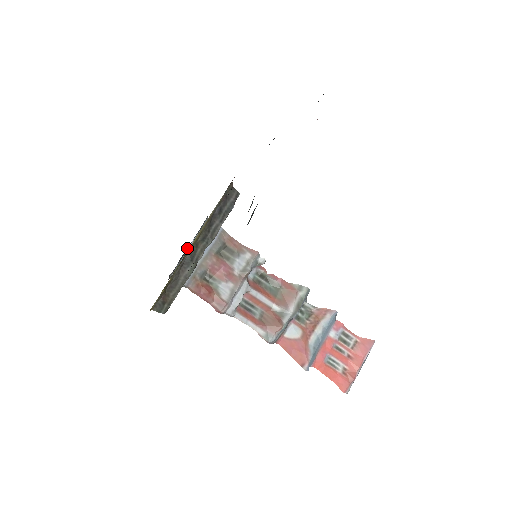
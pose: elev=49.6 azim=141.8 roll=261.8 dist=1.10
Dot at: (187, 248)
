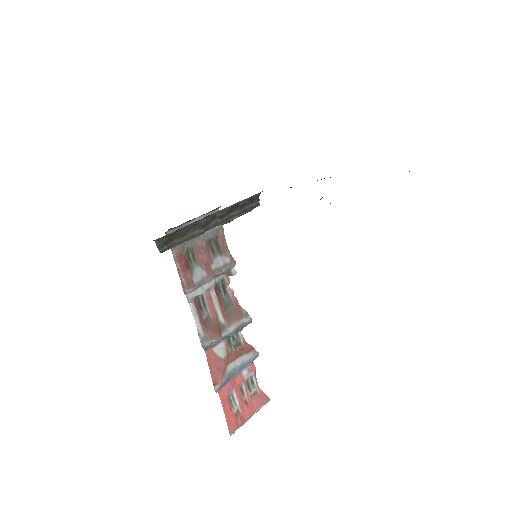
Dot at: occluded
